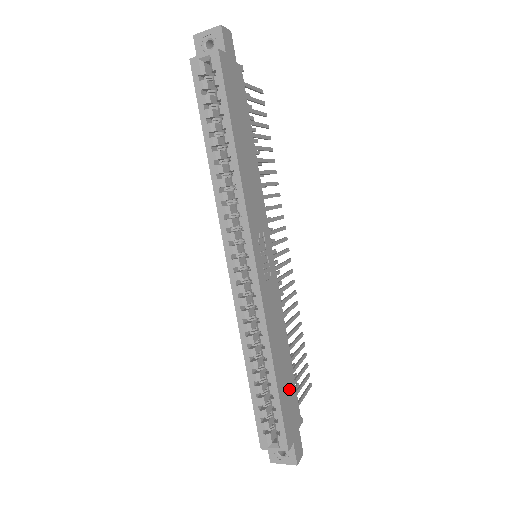
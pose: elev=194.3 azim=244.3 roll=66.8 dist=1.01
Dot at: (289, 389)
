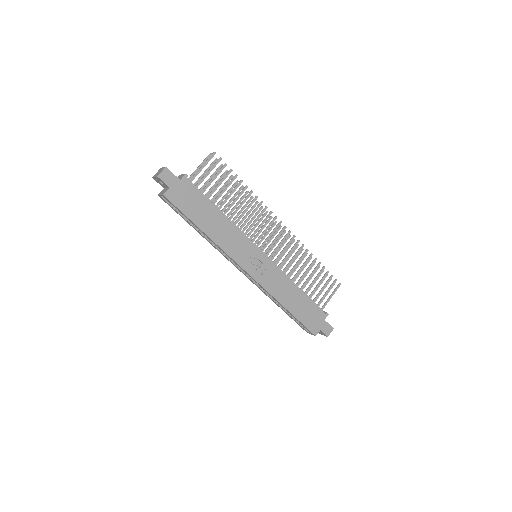
Dot at: (307, 308)
